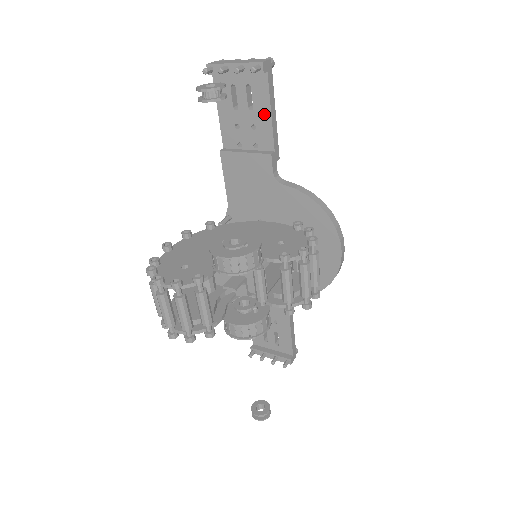
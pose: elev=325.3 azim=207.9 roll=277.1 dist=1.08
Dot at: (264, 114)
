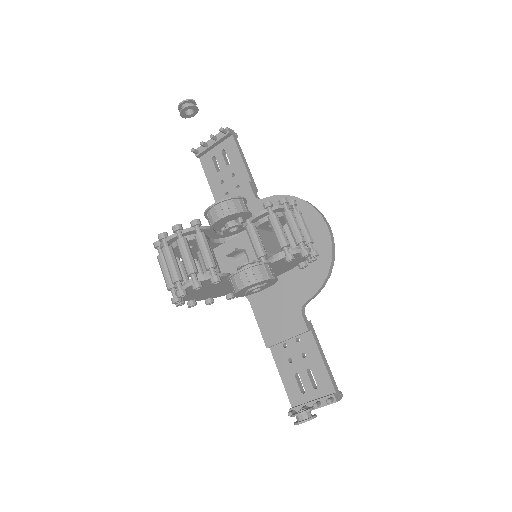
Dot at: (237, 162)
